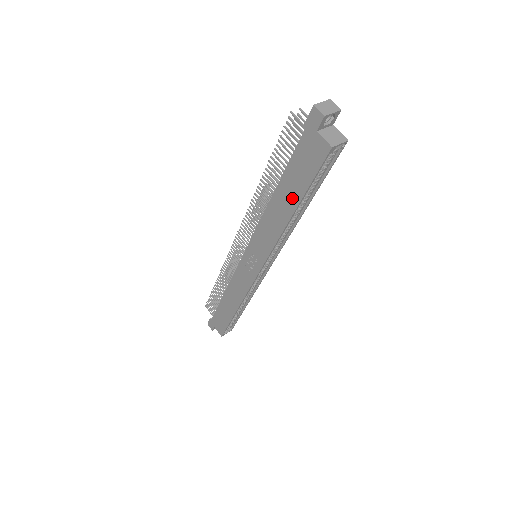
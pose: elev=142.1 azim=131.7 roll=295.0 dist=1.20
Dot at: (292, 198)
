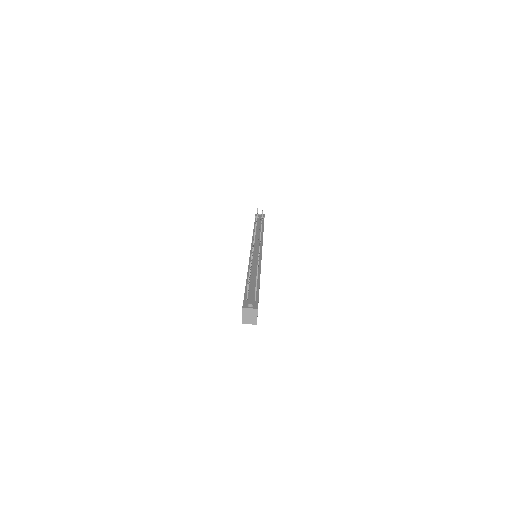
Dot at: occluded
